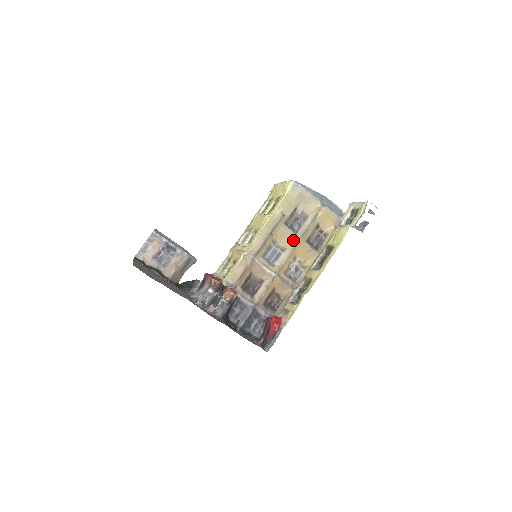
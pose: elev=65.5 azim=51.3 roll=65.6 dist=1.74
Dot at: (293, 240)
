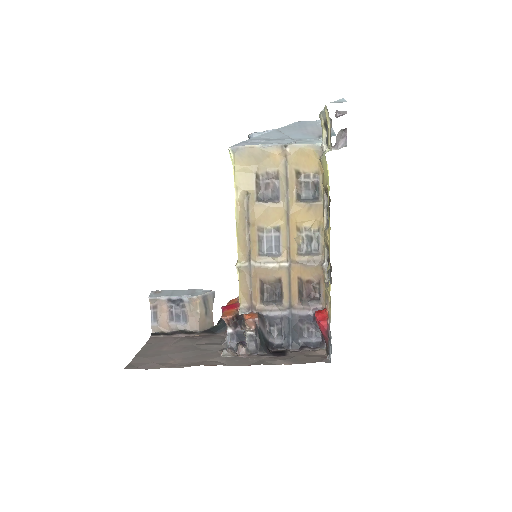
Dot at: (280, 211)
